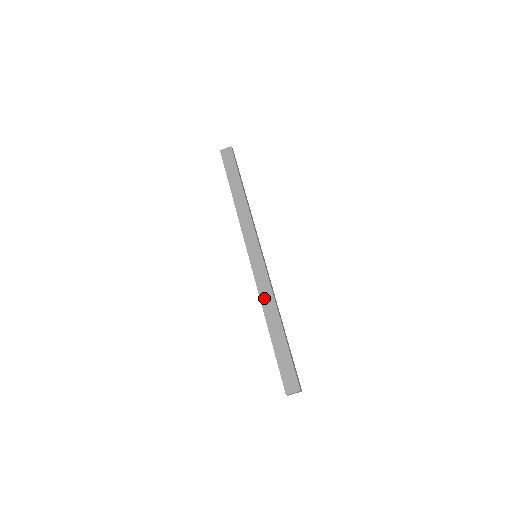
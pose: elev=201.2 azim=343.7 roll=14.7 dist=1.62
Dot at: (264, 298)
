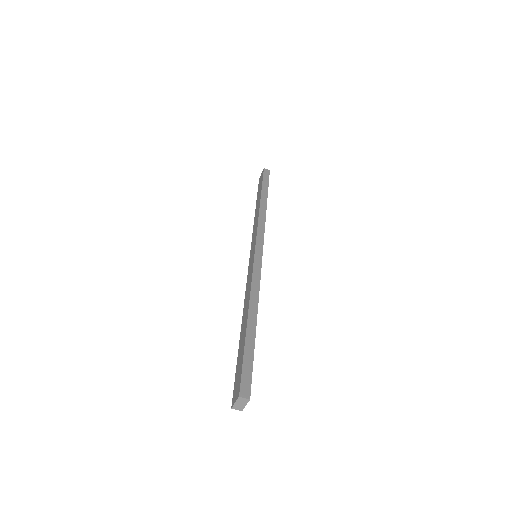
Dot at: (246, 296)
